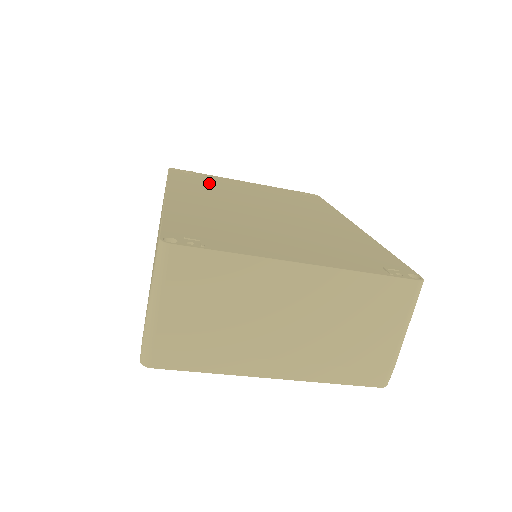
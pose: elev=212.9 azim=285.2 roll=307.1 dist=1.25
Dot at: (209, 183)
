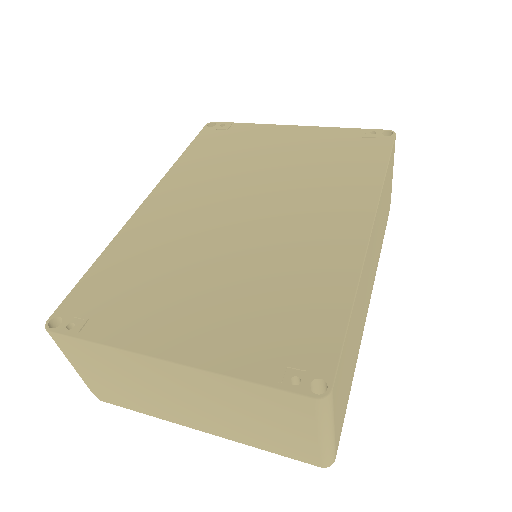
Dot at: (228, 151)
